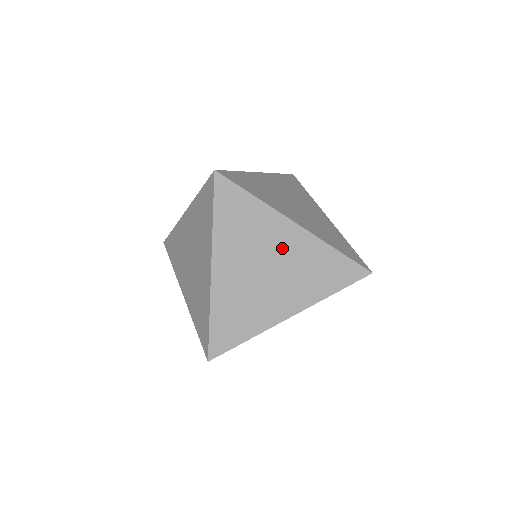
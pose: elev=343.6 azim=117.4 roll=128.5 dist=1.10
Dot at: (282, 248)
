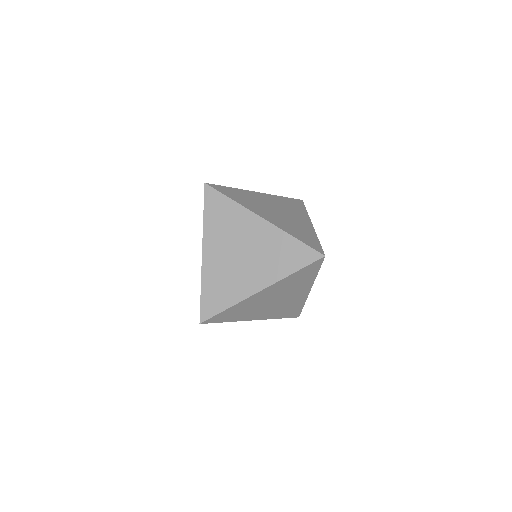
Dot at: (252, 236)
